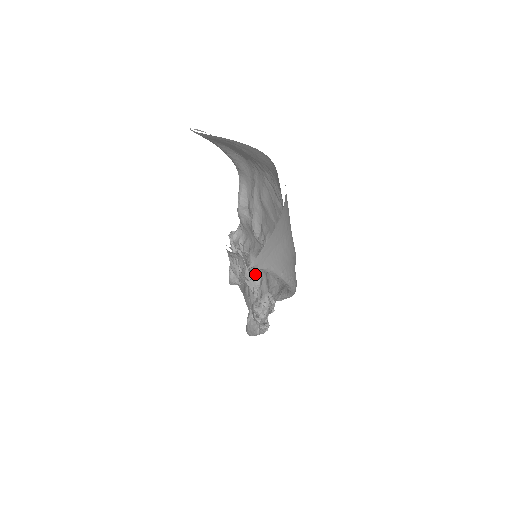
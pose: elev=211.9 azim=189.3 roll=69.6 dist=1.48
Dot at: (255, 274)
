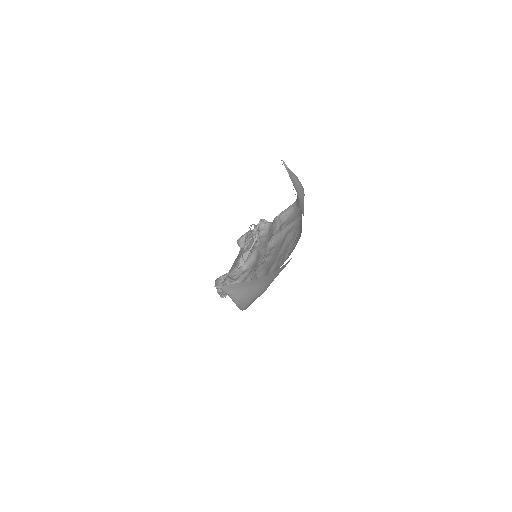
Dot at: (247, 263)
